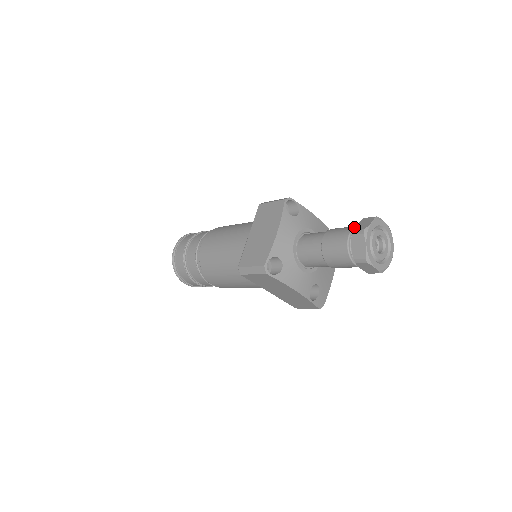
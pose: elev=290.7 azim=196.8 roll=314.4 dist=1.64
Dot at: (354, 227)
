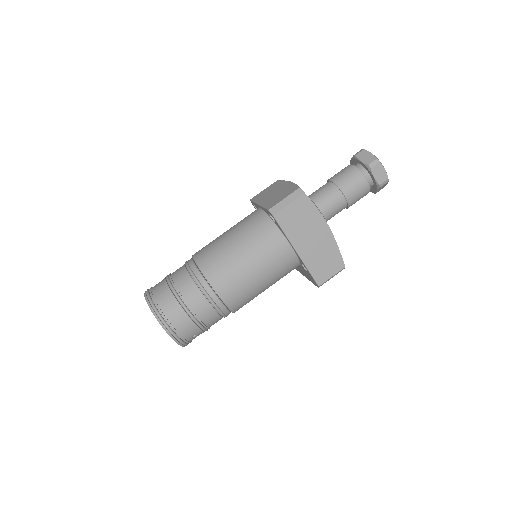
Dot at: occluded
